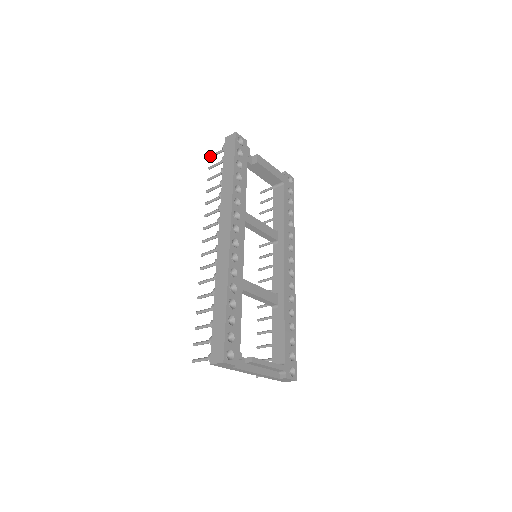
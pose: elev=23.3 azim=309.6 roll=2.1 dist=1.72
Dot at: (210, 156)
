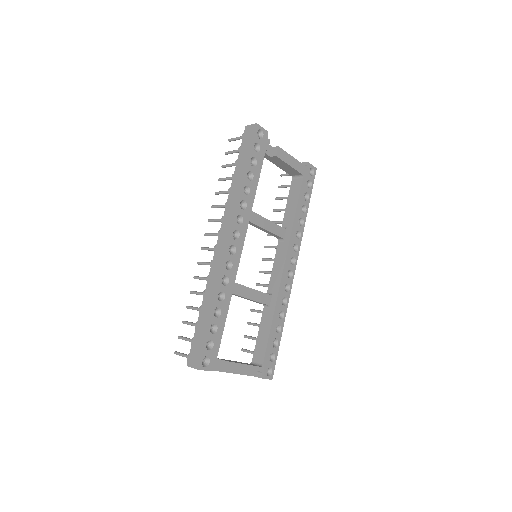
Dot at: (229, 139)
